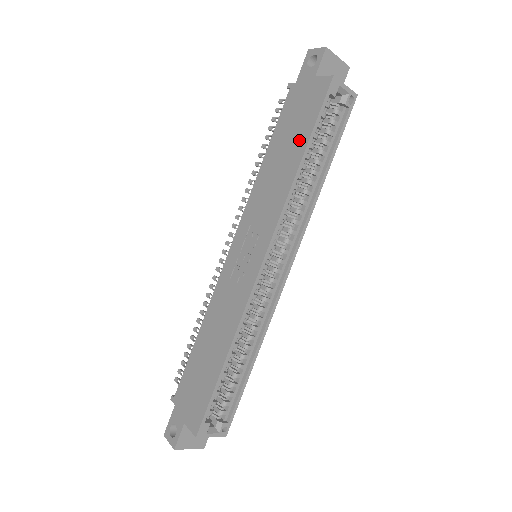
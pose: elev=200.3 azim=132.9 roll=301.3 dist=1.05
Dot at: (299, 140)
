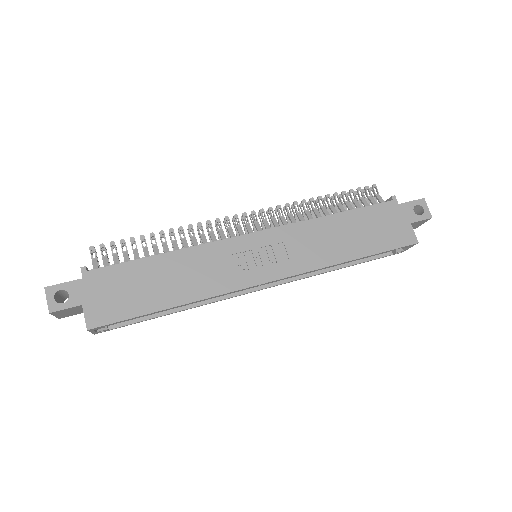
Dot at: (366, 245)
